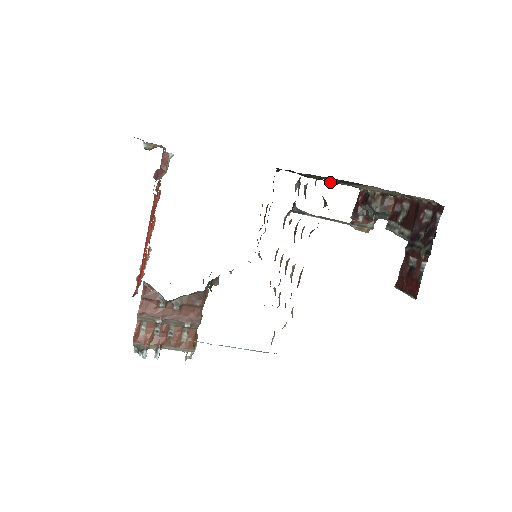
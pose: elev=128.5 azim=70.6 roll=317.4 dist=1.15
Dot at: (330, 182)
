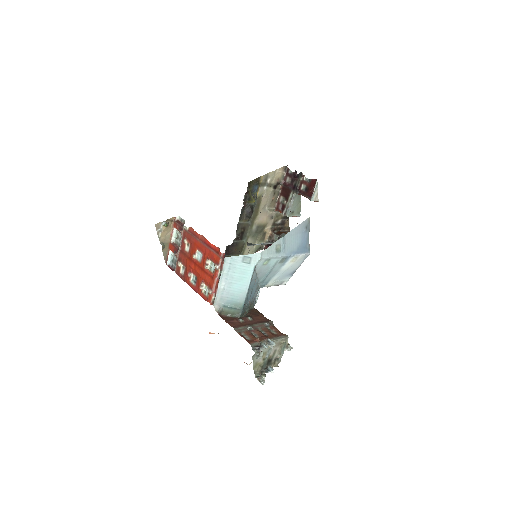
Dot at: (249, 209)
